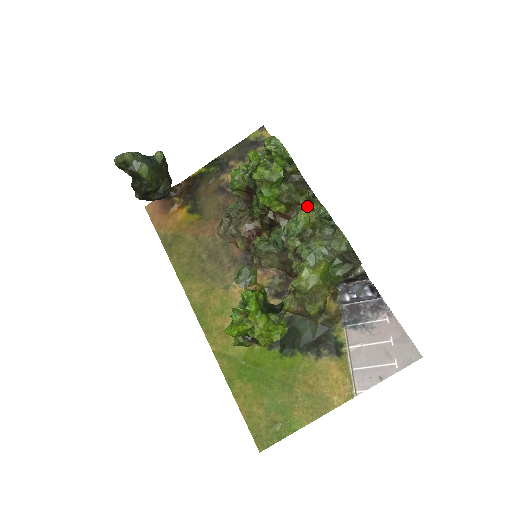
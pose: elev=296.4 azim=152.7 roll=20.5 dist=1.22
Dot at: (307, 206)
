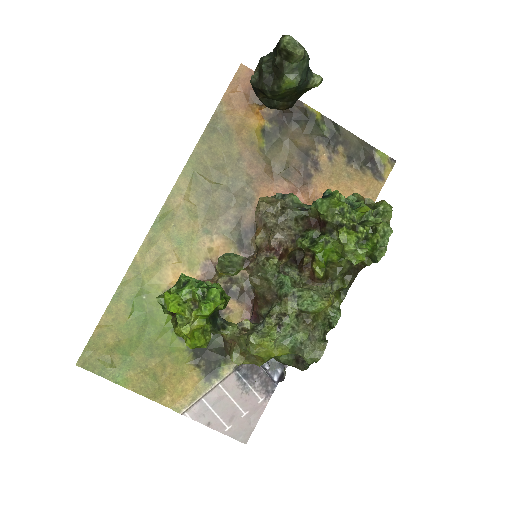
Dot at: (333, 296)
